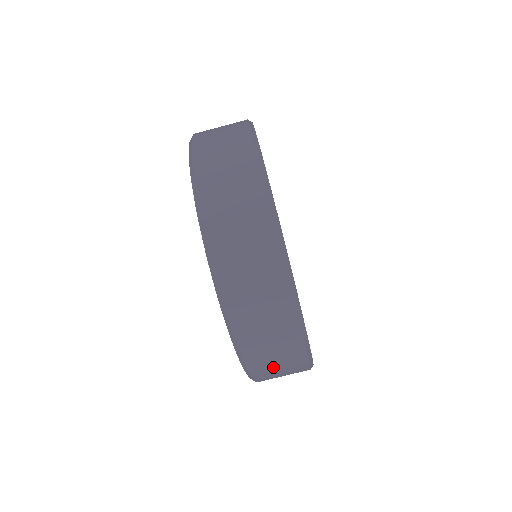
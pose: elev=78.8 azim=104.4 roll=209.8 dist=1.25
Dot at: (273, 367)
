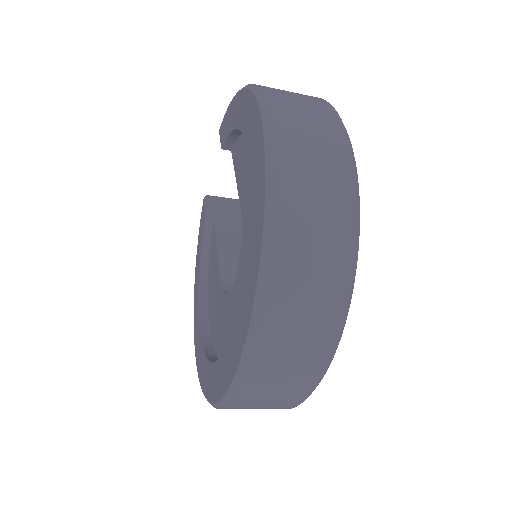
Dot at: (259, 402)
